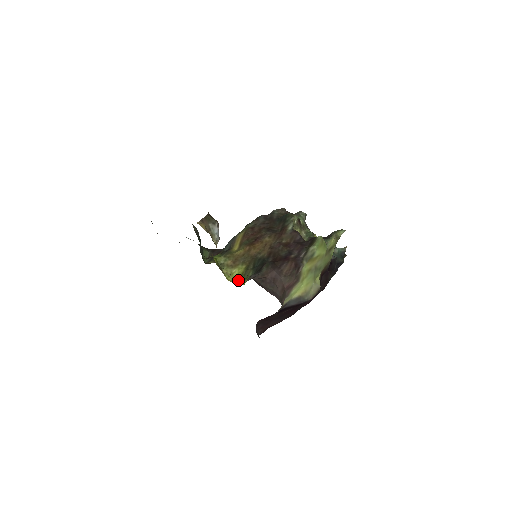
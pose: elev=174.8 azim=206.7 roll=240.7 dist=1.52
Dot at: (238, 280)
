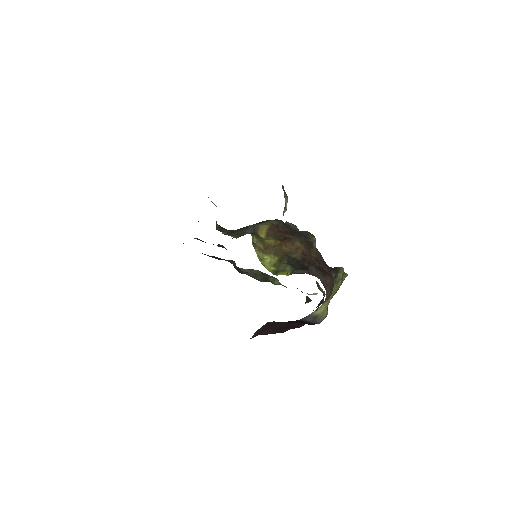
Dot at: (271, 268)
